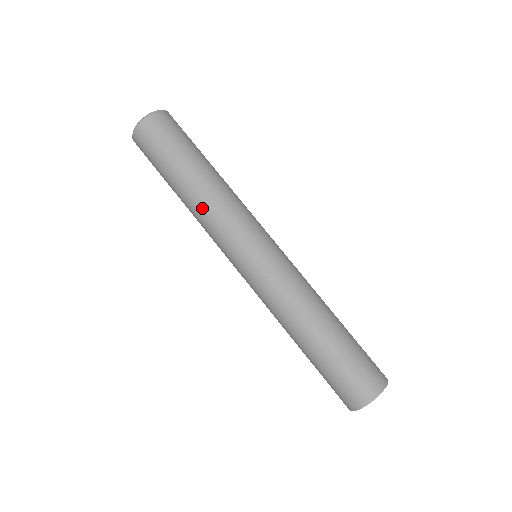
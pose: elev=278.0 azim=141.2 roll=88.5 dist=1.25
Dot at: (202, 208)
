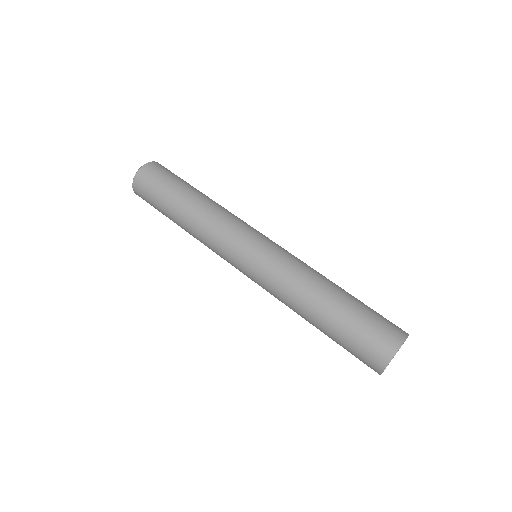
Dot at: (205, 214)
